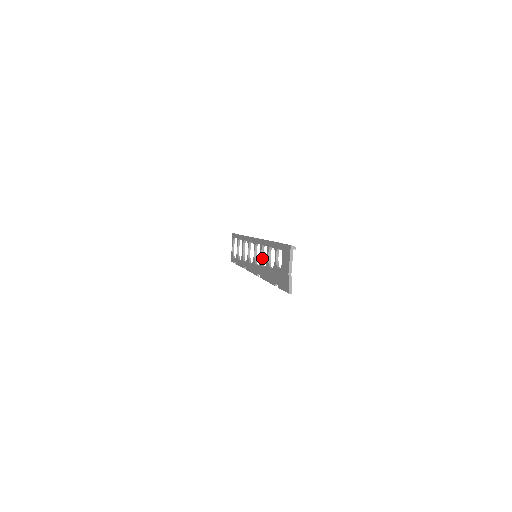
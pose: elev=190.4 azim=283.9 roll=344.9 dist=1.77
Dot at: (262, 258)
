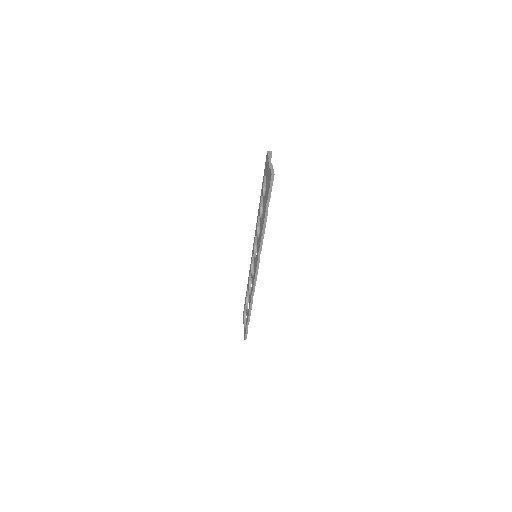
Dot at: (258, 237)
